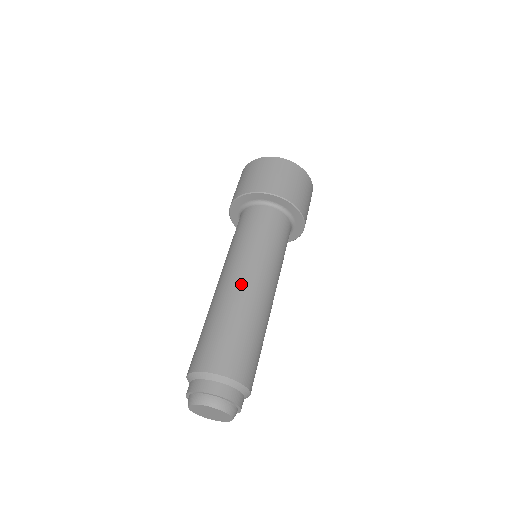
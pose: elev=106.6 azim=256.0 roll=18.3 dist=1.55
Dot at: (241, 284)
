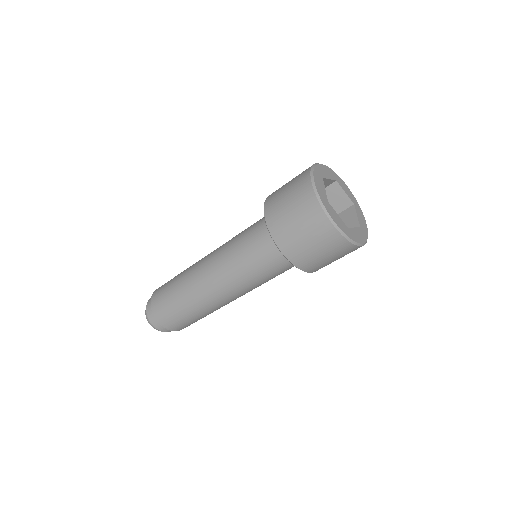
Dot at: (208, 290)
